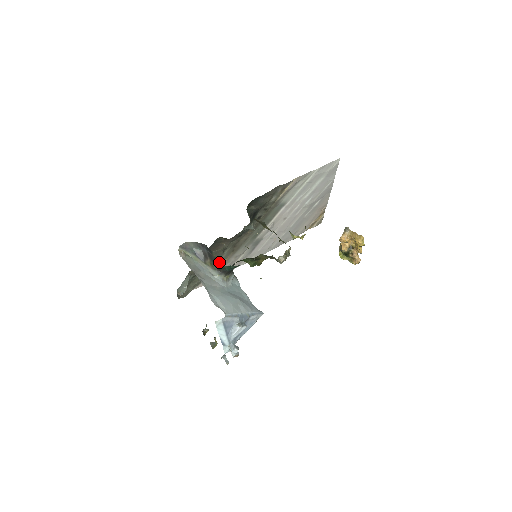
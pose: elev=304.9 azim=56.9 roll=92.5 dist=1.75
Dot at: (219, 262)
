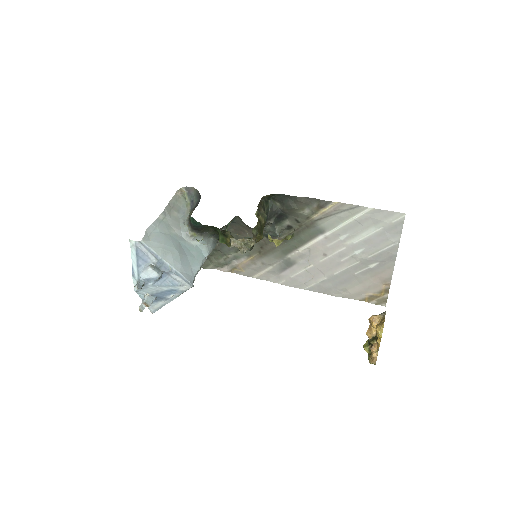
Dot at: (244, 255)
